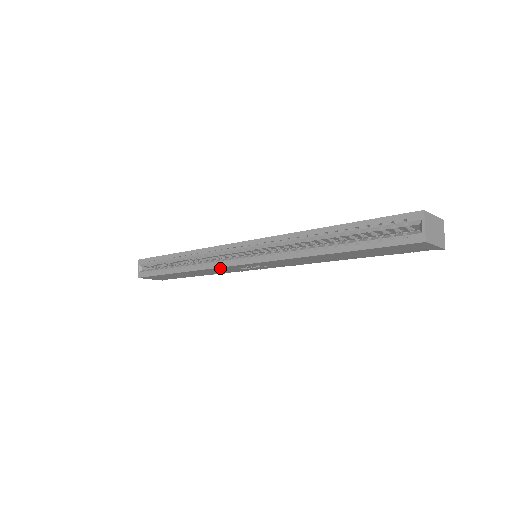
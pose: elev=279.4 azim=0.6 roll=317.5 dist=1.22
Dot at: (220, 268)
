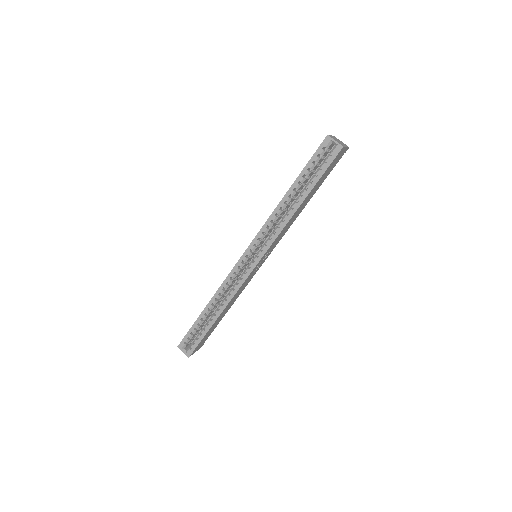
Dot at: (243, 283)
